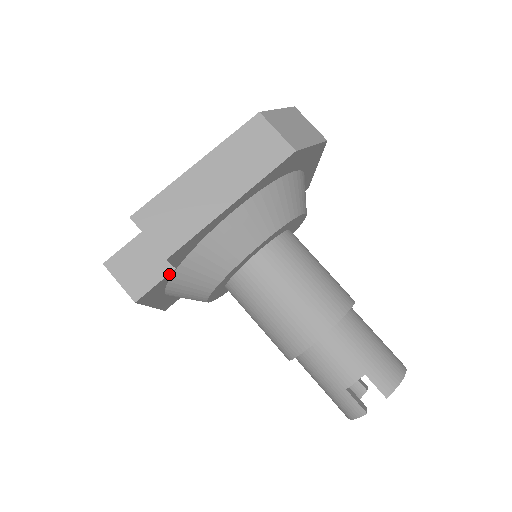
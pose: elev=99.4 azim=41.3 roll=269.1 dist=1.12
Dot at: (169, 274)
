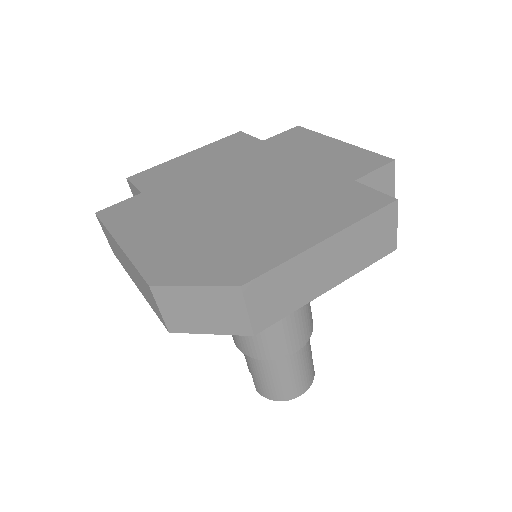
Dot at: occluded
